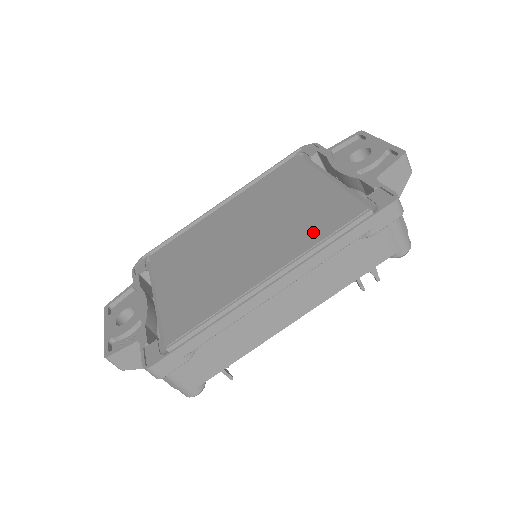
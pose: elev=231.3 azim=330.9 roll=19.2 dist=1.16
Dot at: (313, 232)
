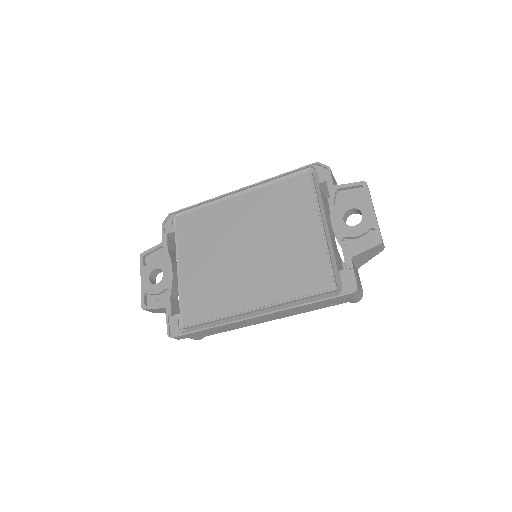
Dot at: (294, 285)
